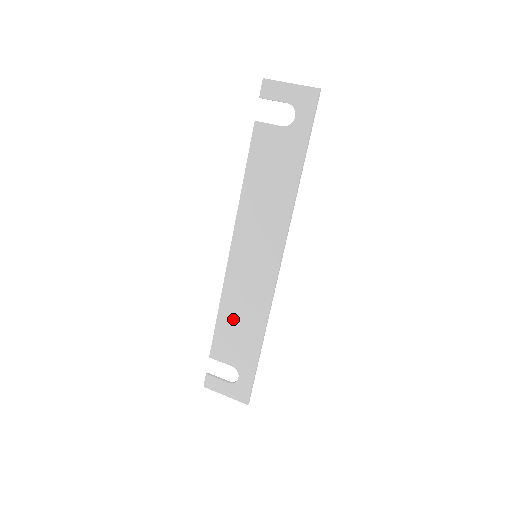
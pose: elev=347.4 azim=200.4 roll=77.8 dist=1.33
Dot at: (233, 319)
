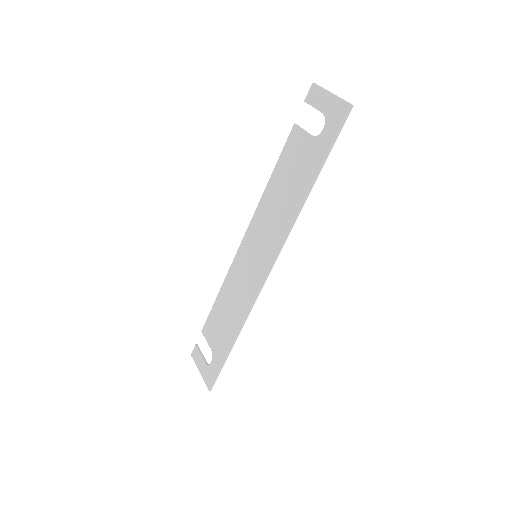
Dot at: (224, 306)
